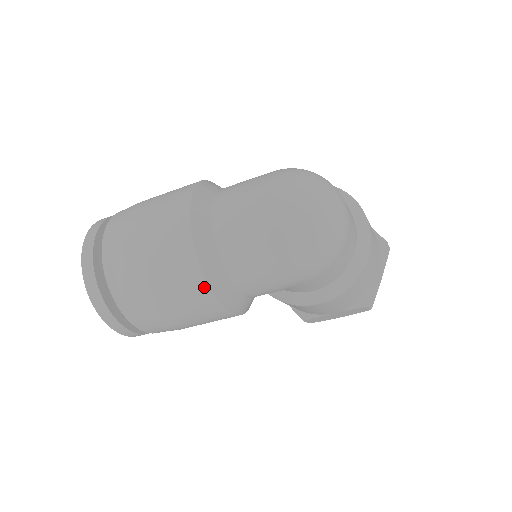
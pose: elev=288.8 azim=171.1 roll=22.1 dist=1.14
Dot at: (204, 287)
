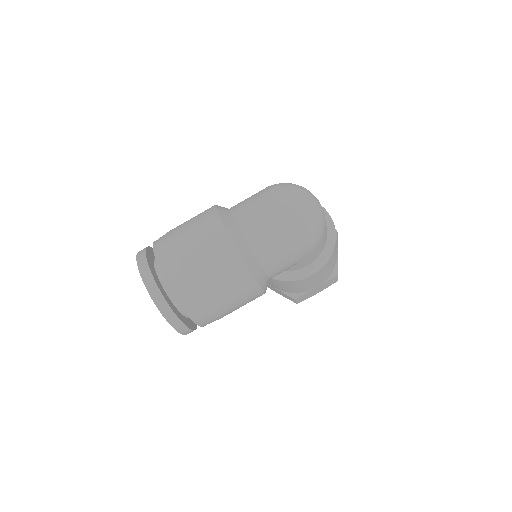
Dot at: (245, 271)
